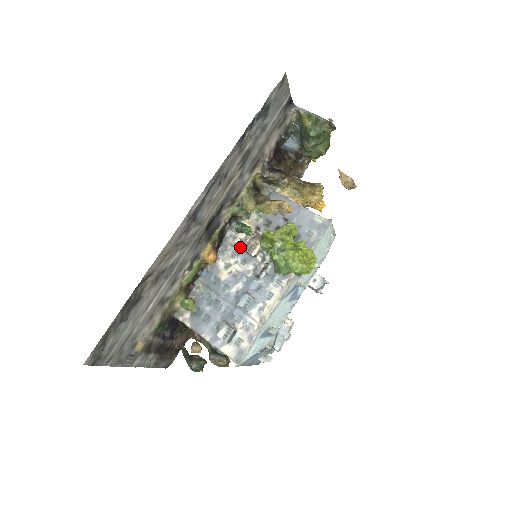
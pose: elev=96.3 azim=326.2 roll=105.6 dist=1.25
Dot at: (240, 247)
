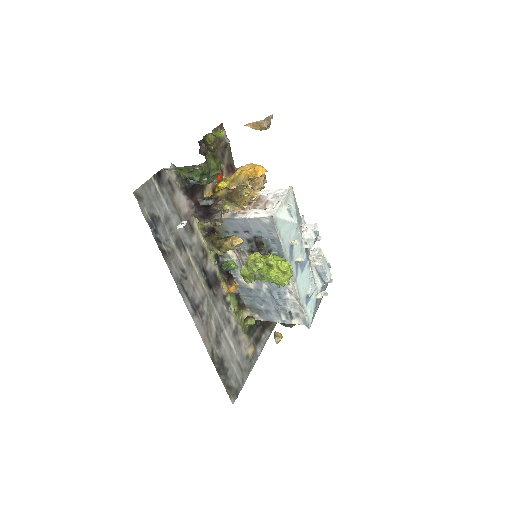
Dot at: (241, 265)
